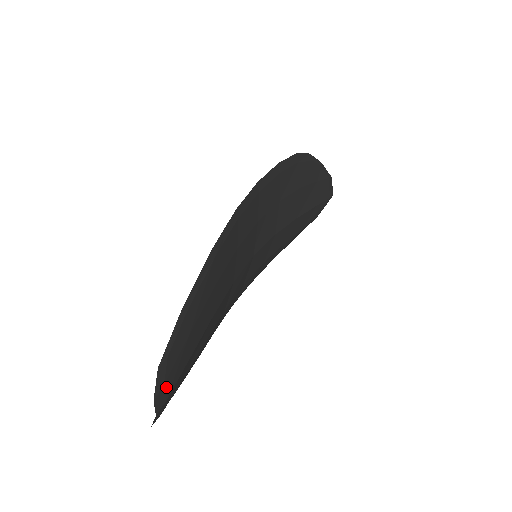
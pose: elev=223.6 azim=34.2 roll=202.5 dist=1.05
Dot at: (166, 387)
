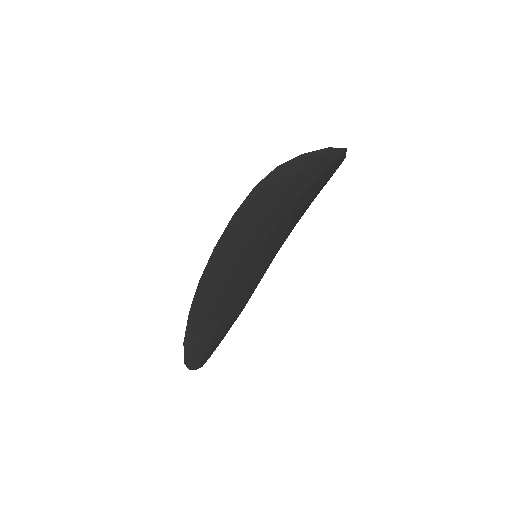
Dot at: (196, 362)
